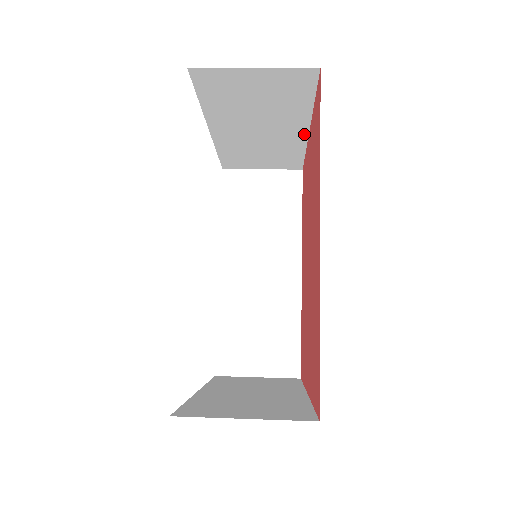
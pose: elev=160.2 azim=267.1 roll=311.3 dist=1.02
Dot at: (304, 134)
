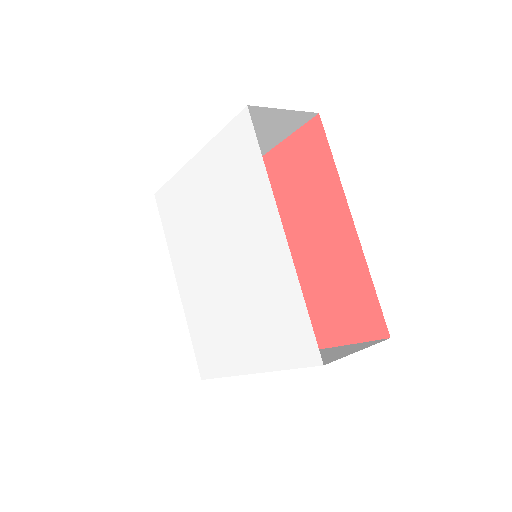
Dot at: occluded
